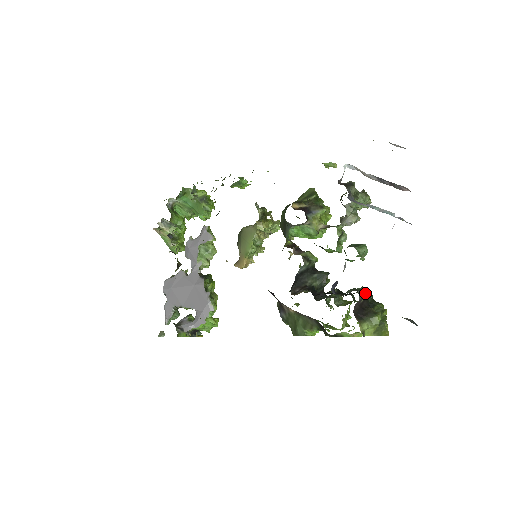
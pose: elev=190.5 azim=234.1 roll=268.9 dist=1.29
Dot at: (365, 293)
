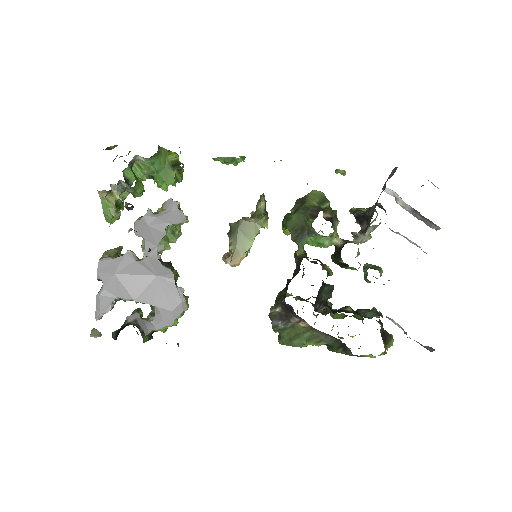
Dot at: (382, 316)
